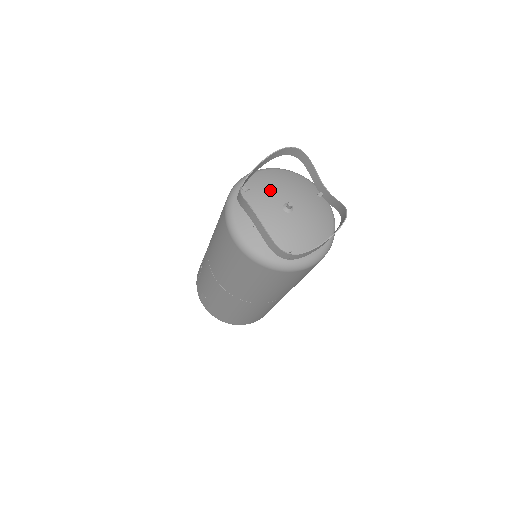
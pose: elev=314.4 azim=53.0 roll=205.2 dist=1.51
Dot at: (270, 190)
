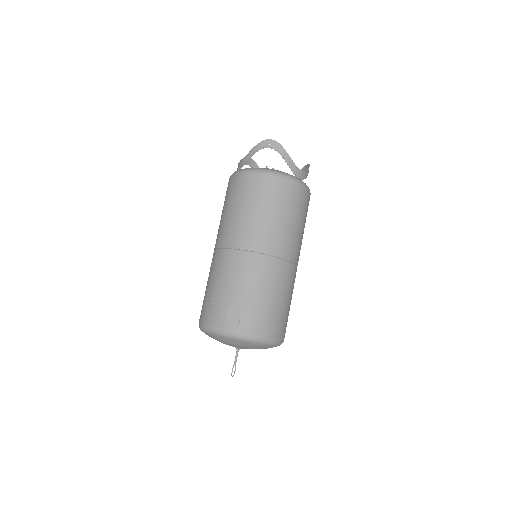
Dot at: occluded
